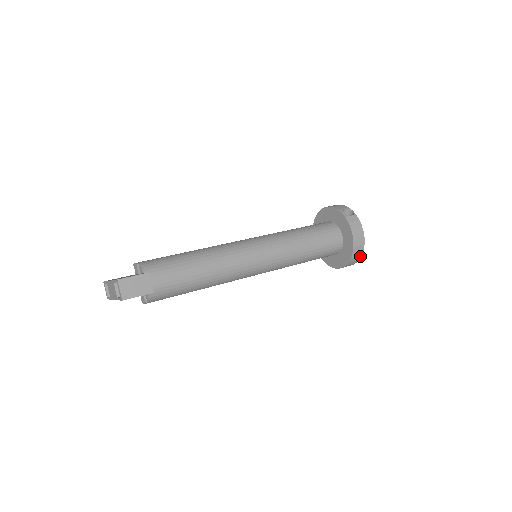
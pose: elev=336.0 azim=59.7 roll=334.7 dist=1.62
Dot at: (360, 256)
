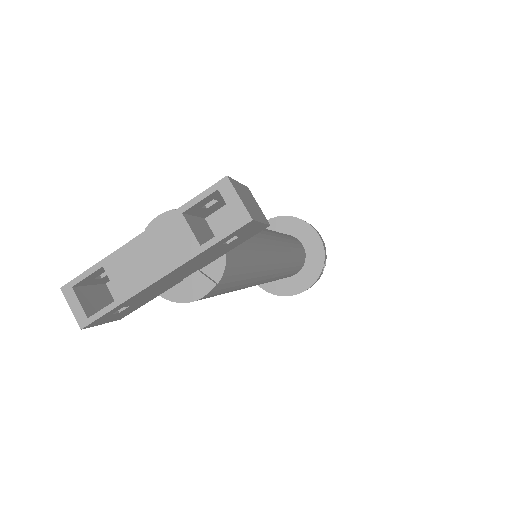
Dot at: (323, 268)
